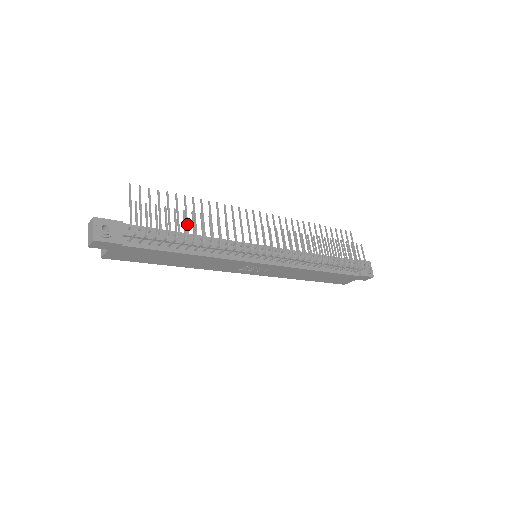
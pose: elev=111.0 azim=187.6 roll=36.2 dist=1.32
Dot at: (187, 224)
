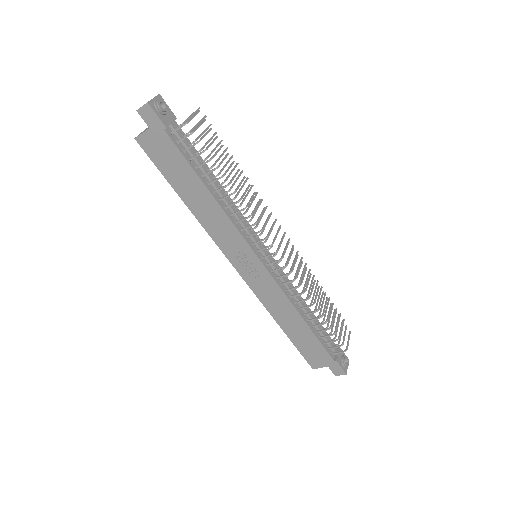
Dot at: (222, 169)
